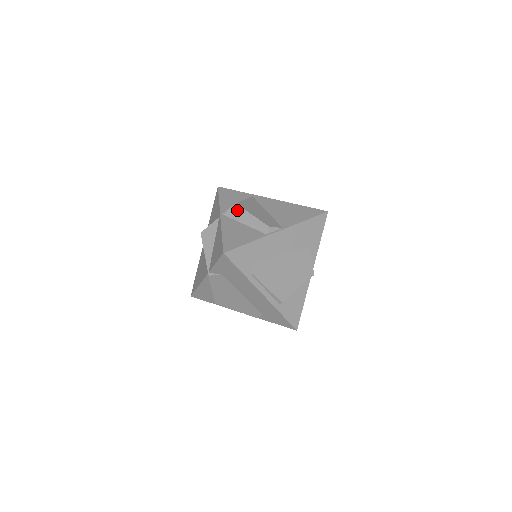
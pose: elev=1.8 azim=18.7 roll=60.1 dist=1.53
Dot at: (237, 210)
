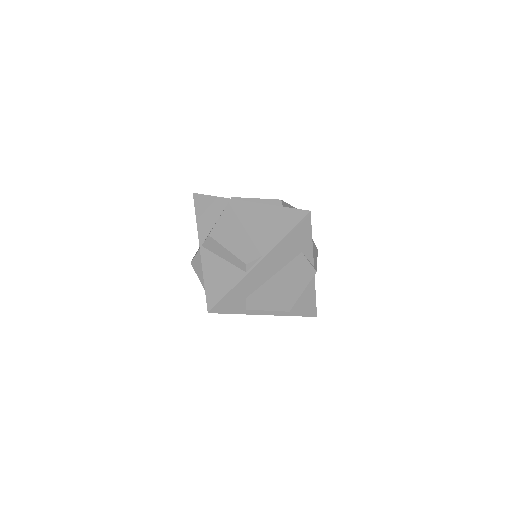
Dot at: (212, 243)
